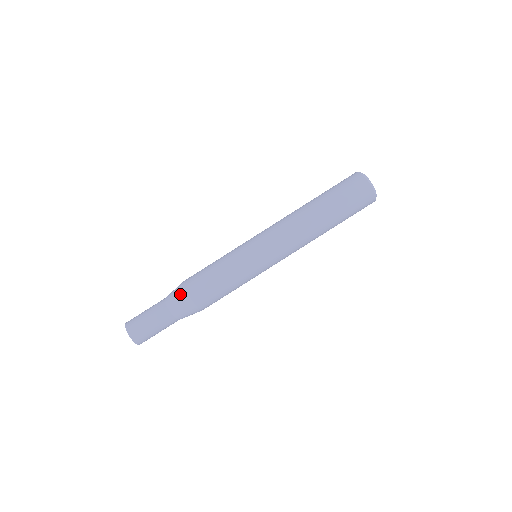
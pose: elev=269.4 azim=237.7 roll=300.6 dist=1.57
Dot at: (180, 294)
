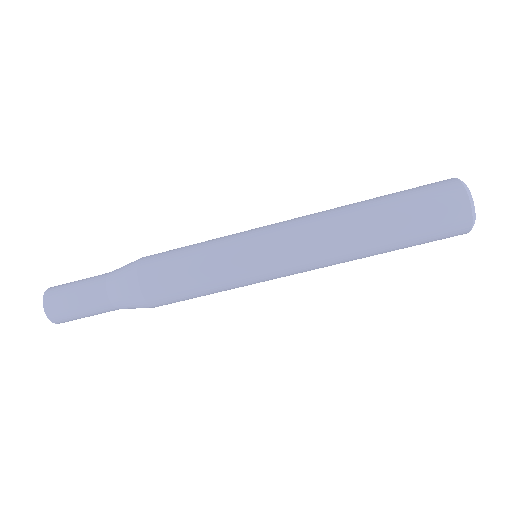
Dot at: (130, 288)
